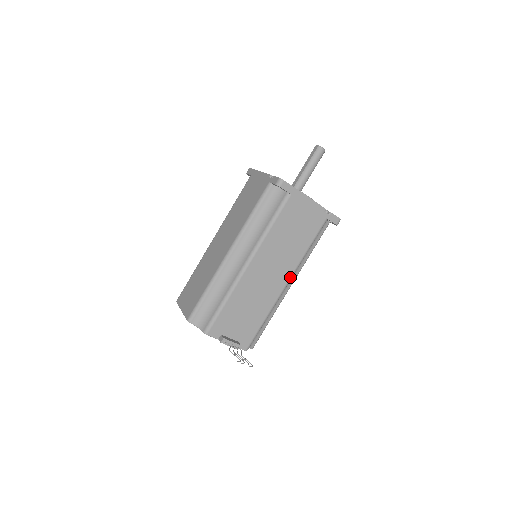
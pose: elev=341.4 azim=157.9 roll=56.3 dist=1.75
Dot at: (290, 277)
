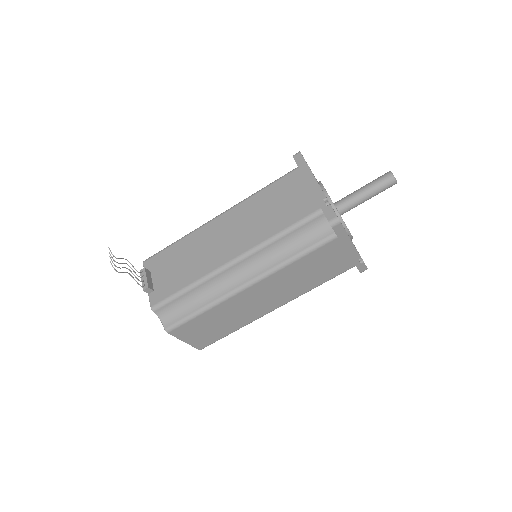
Dot at: (242, 254)
